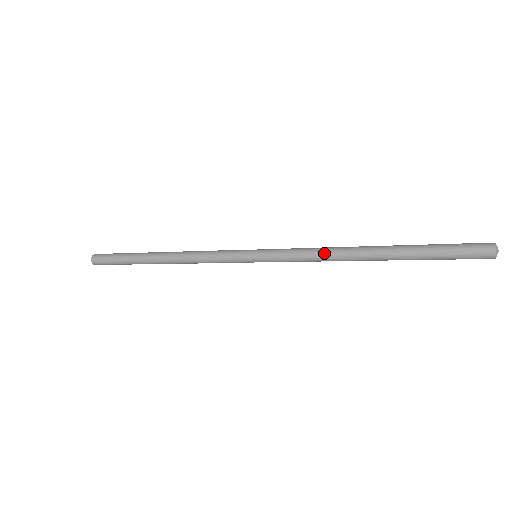
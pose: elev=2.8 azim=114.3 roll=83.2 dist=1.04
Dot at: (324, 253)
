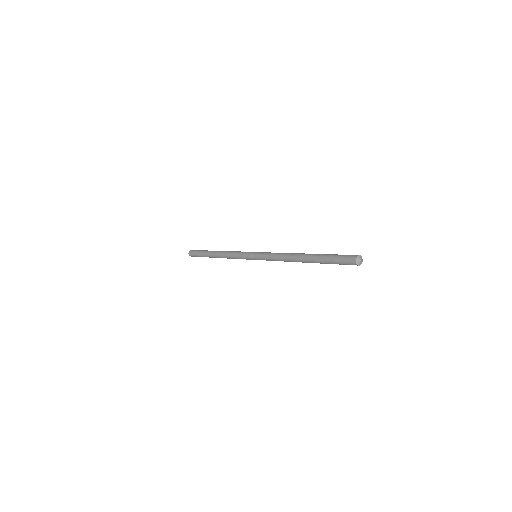
Dot at: (282, 259)
